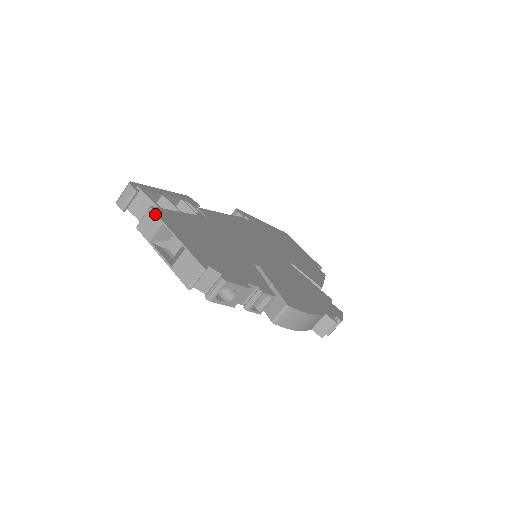
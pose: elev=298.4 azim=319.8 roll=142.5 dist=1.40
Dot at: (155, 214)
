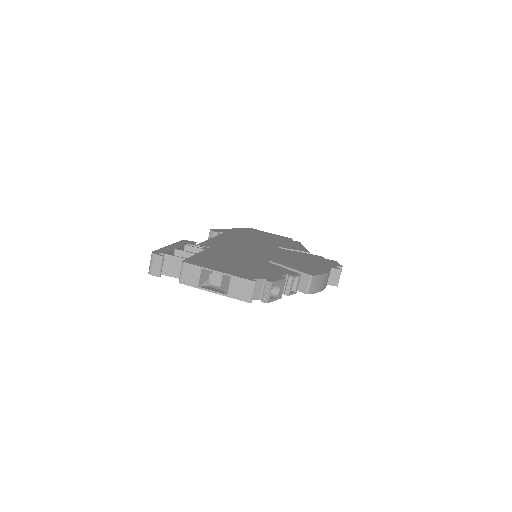
Dot at: (191, 265)
